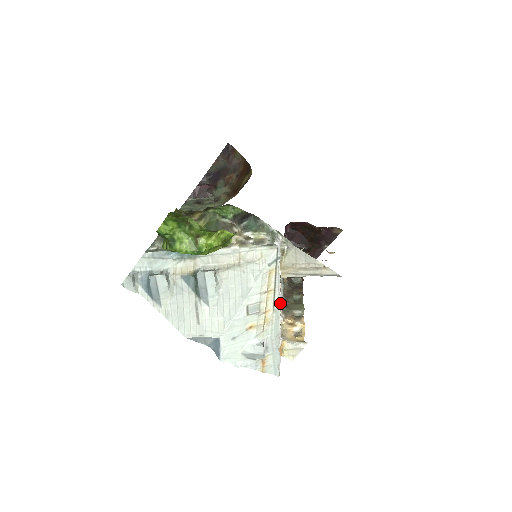
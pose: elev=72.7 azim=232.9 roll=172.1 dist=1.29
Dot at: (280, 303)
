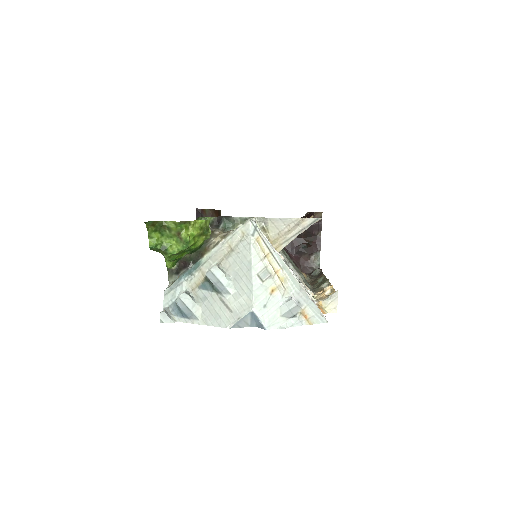
Dot at: (283, 261)
